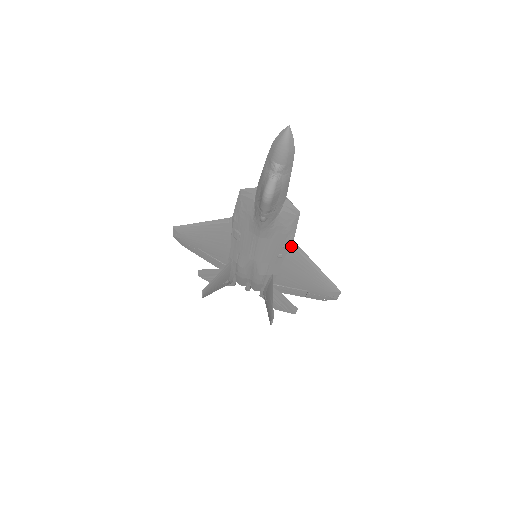
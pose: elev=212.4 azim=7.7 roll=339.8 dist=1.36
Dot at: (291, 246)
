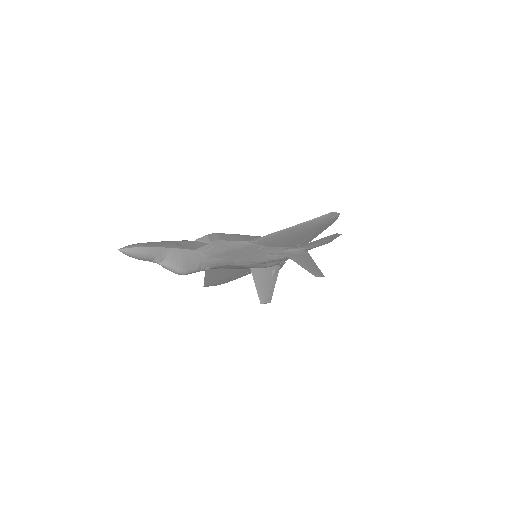
Dot at: (254, 243)
